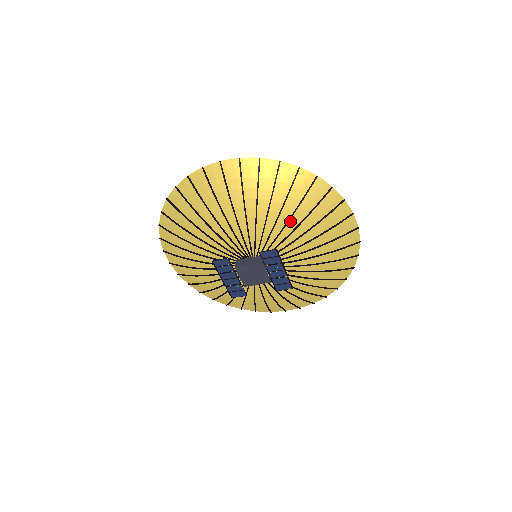
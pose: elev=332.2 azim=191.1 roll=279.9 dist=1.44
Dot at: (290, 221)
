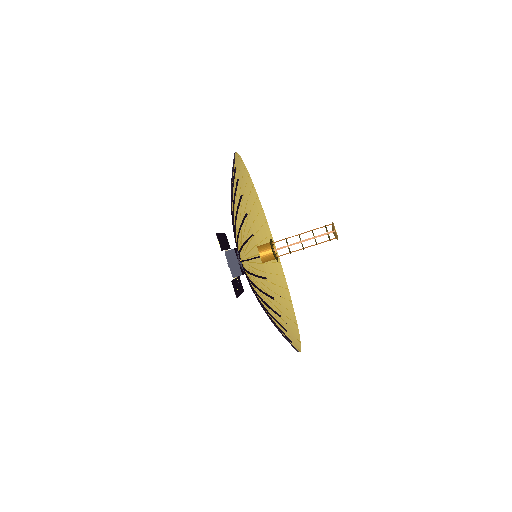
Dot at: occluded
